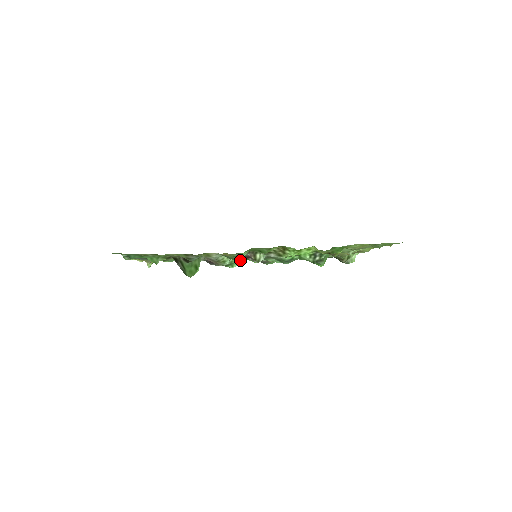
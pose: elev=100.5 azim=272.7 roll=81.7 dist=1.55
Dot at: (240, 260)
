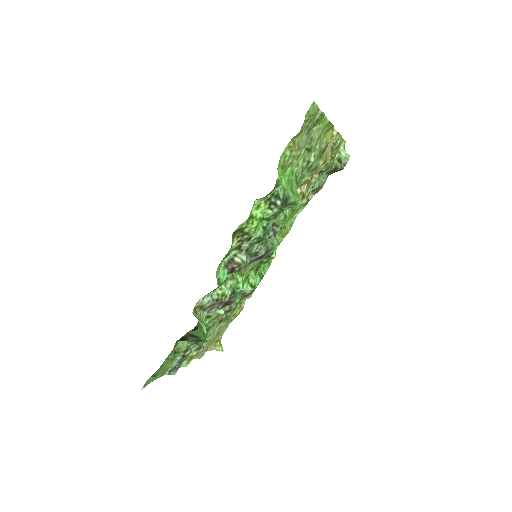
Dot at: (237, 277)
